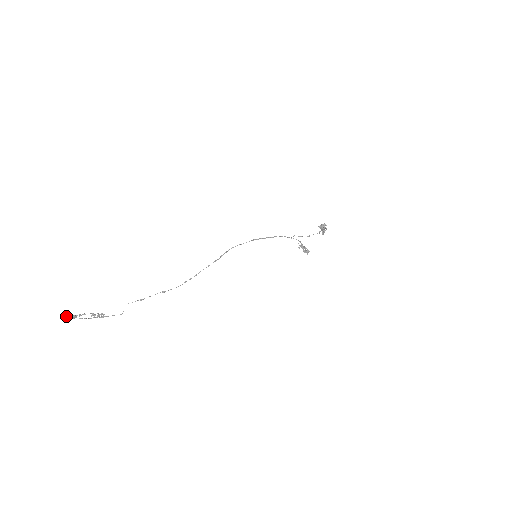
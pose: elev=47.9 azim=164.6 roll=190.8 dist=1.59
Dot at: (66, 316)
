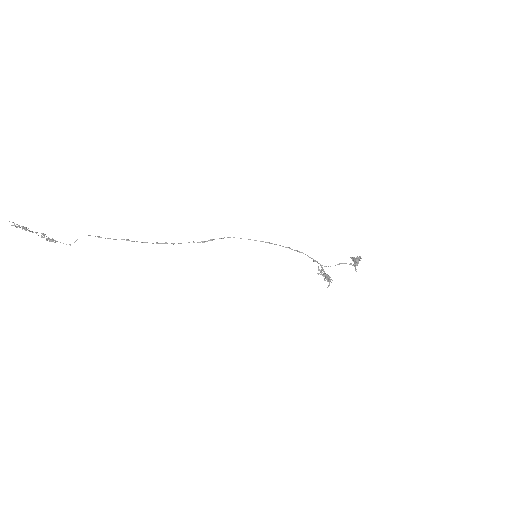
Dot at: (18, 226)
